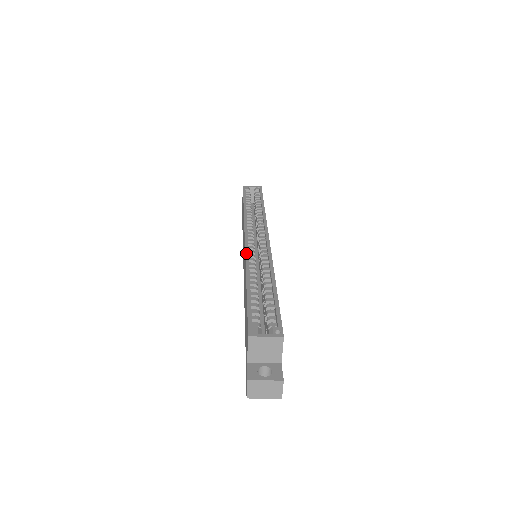
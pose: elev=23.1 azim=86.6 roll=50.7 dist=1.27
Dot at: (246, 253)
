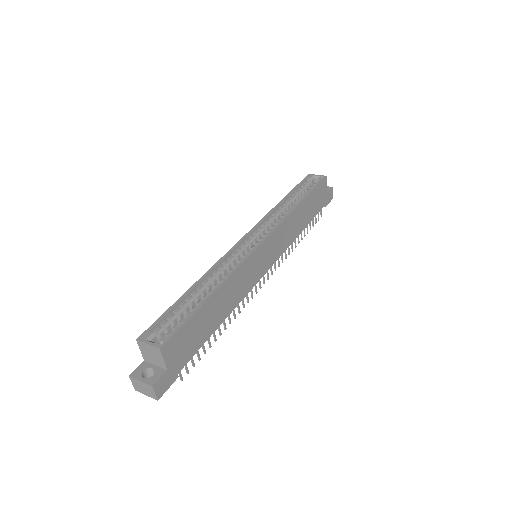
Dot at: (224, 255)
